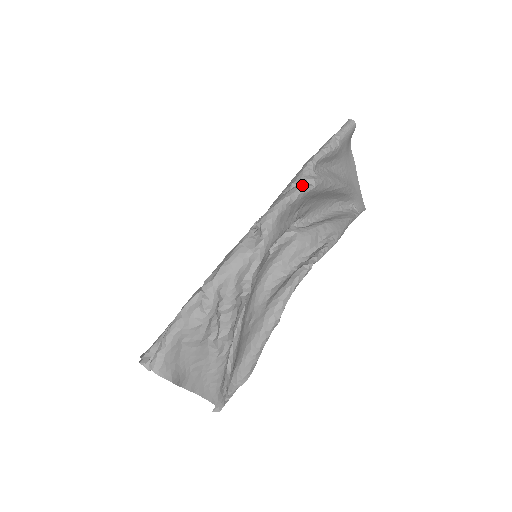
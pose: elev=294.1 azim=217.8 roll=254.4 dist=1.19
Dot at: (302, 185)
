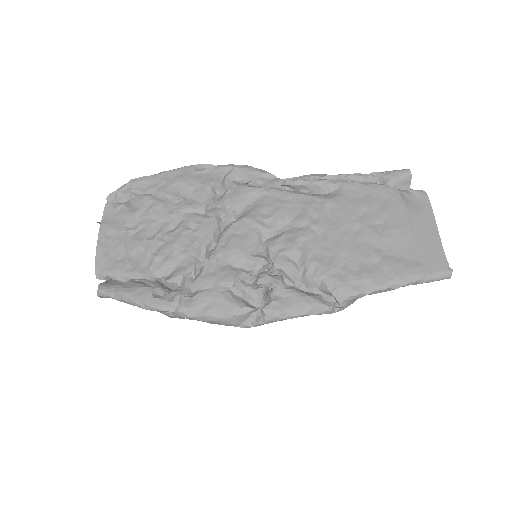
Dot at: (330, 311)
